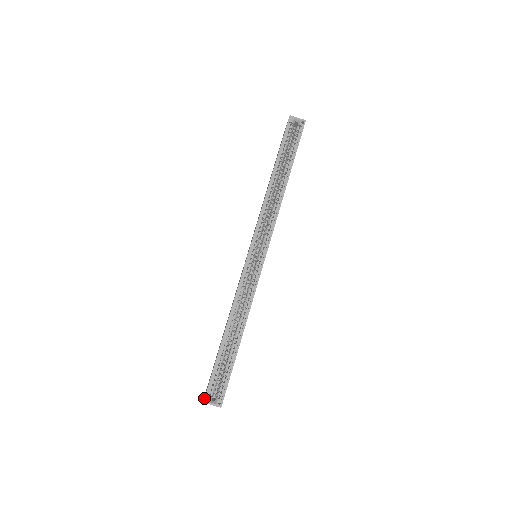
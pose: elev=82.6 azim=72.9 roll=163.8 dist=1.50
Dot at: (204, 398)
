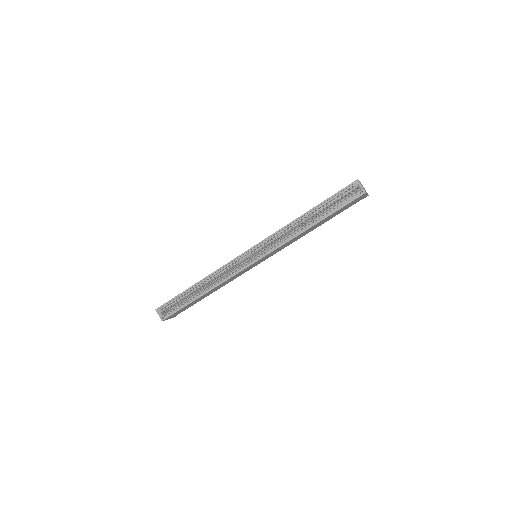
Dot at: (158, 308)
